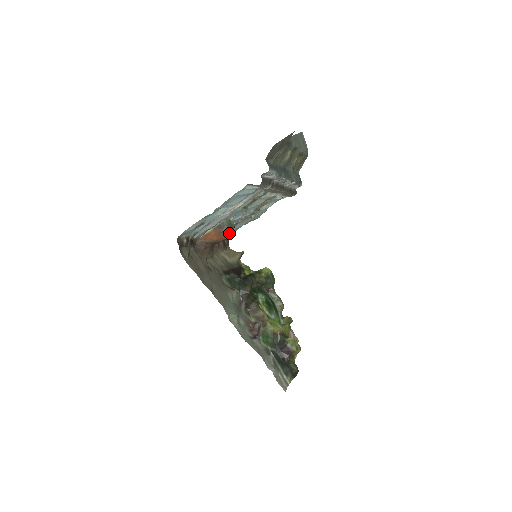
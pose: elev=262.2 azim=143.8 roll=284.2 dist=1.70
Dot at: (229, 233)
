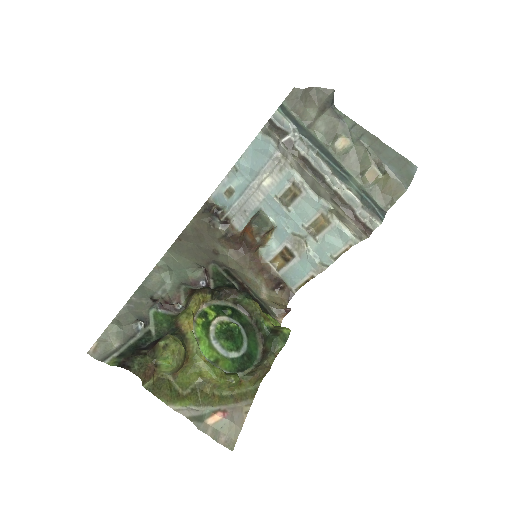
Dot at: (253, 222)
